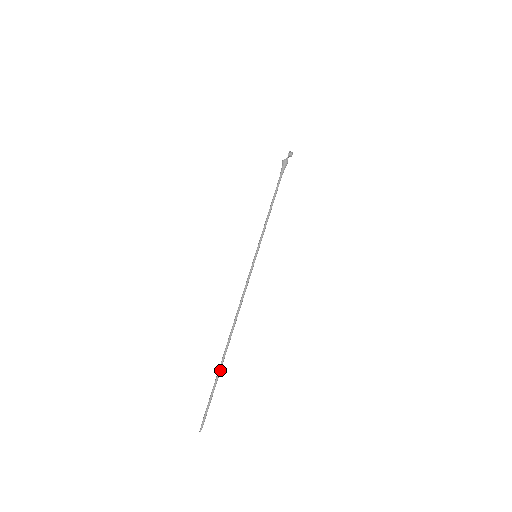
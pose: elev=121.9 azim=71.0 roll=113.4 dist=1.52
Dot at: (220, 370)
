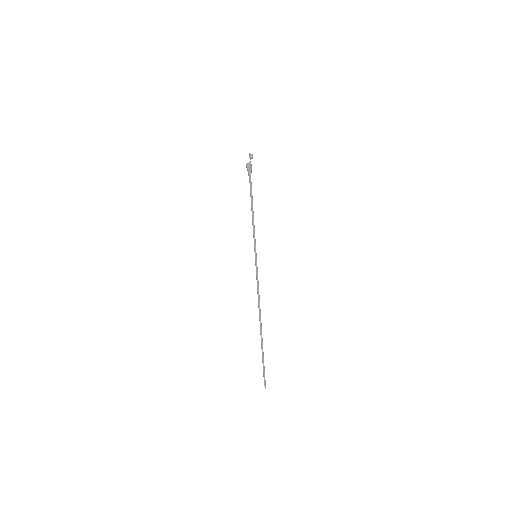
Dot at: occluded
